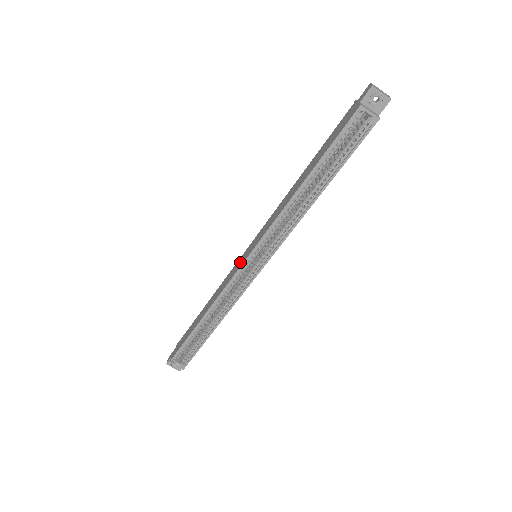
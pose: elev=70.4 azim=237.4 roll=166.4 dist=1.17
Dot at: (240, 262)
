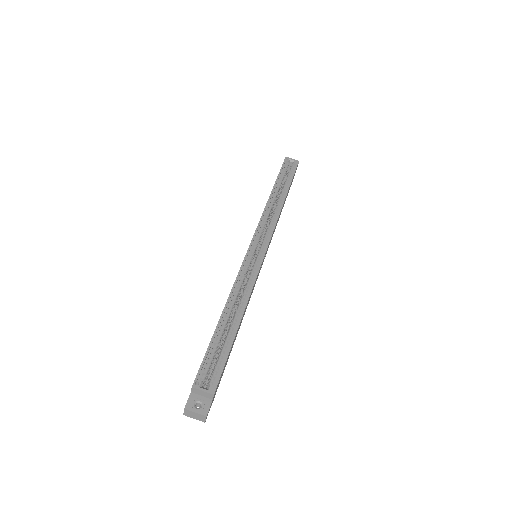
Dot at: occluded
